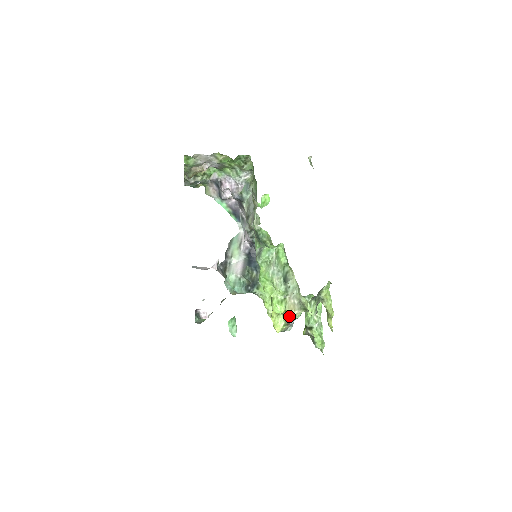
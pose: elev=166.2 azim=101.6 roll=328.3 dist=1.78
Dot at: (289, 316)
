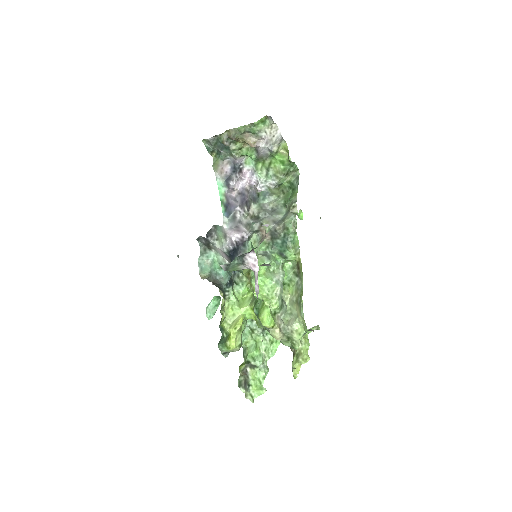
Dot at: occluded
